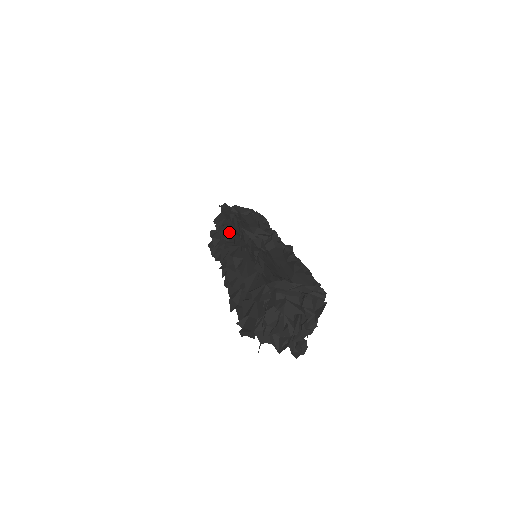
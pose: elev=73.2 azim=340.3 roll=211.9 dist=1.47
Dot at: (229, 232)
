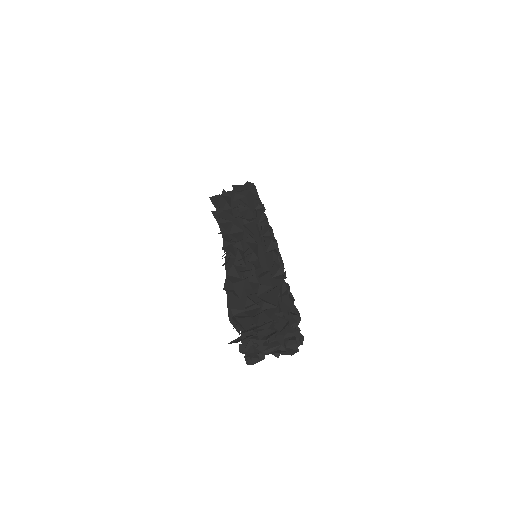
Dot at: (248, 216)
